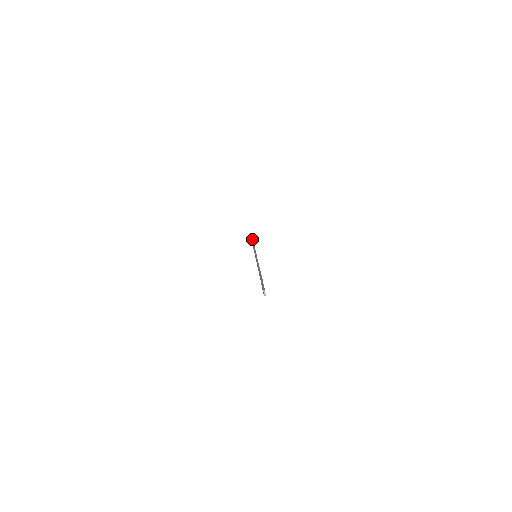
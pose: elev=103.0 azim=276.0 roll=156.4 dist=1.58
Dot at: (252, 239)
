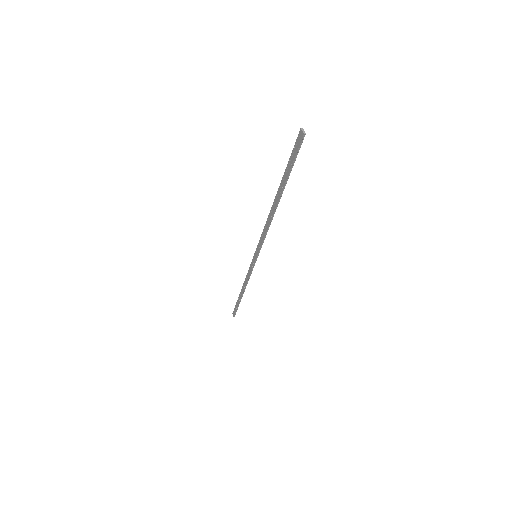
Dot at: (237, 300)
